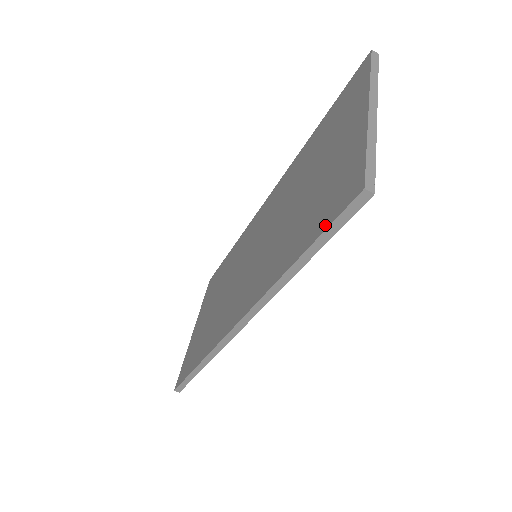
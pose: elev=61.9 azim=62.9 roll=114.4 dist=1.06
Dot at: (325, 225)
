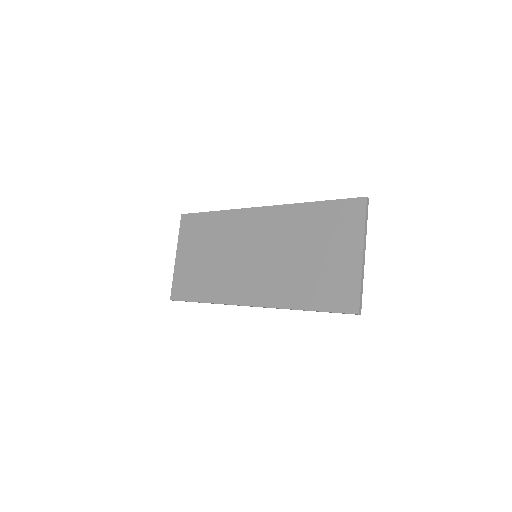
Dot at: (332, 309)
